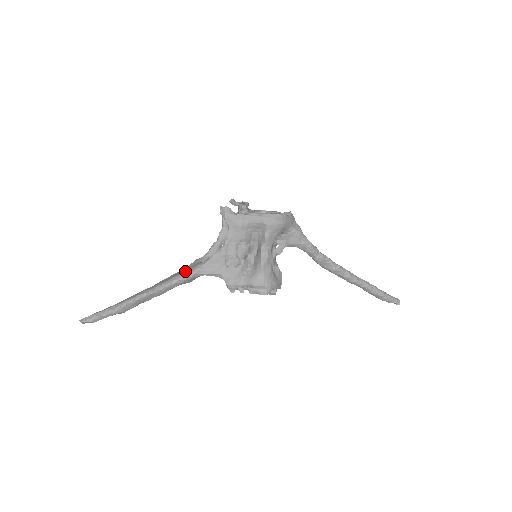
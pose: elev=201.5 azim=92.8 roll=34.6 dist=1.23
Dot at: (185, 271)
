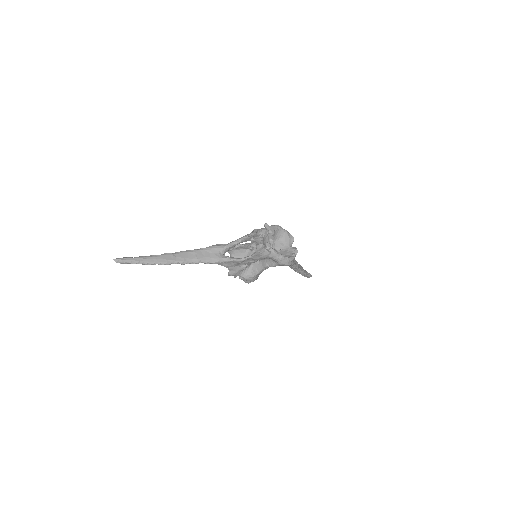
Dot at: (207, 257)
